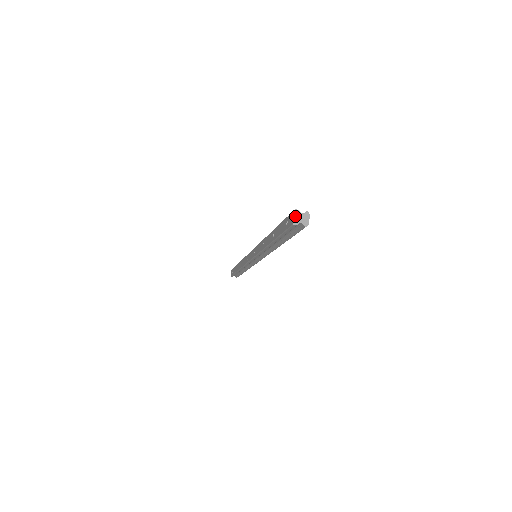
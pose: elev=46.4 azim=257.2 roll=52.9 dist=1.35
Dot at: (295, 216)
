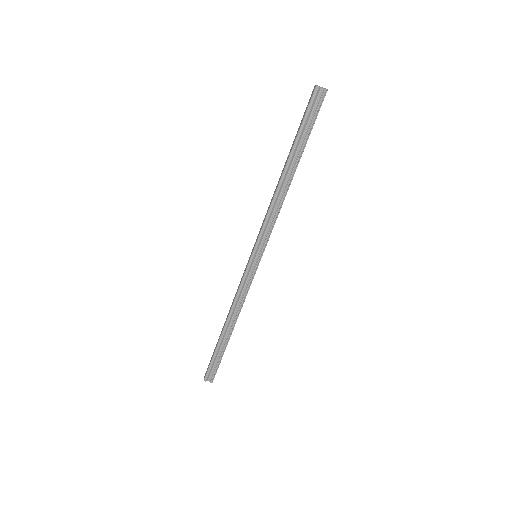
Dot at: (316, 85)
